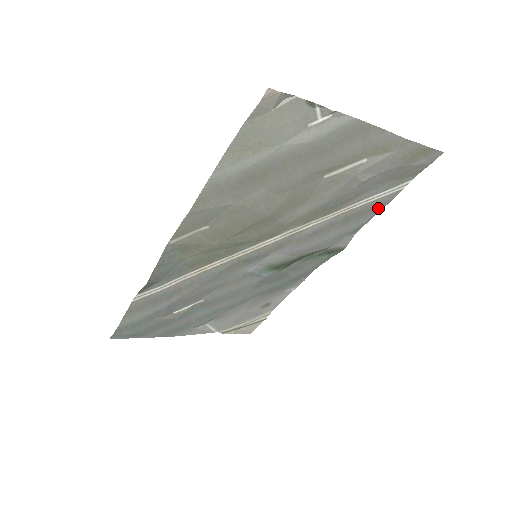
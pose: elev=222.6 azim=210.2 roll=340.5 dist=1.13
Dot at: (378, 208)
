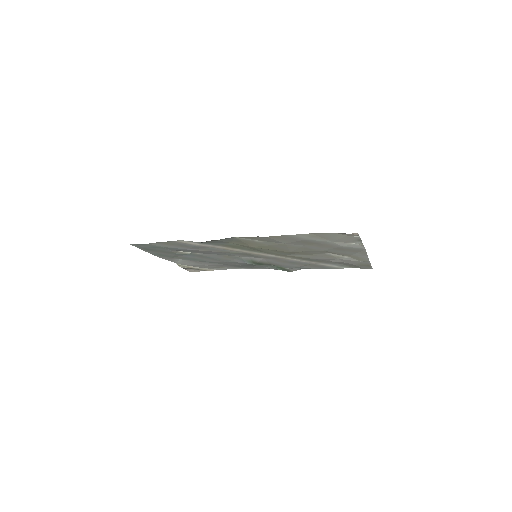
Dot at: (325, 268)
